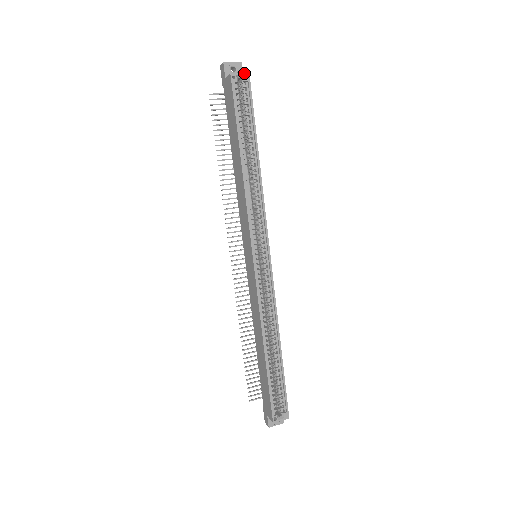
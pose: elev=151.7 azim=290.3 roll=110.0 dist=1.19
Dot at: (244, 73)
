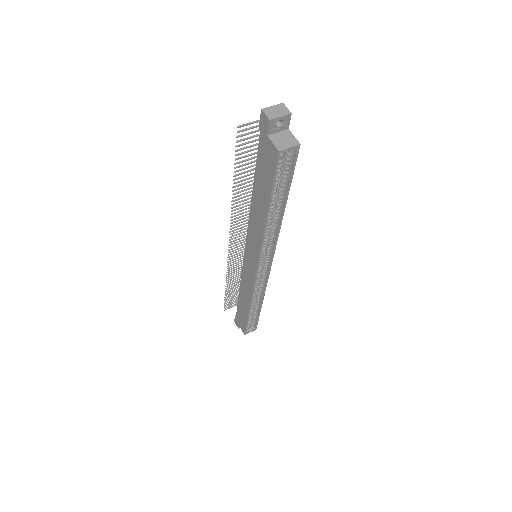
Dot at: (294, 146)
